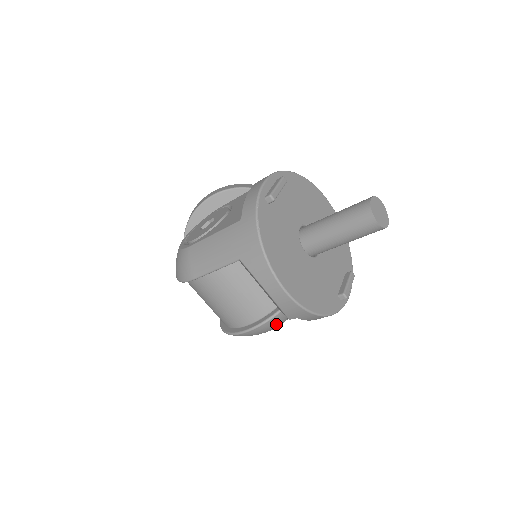
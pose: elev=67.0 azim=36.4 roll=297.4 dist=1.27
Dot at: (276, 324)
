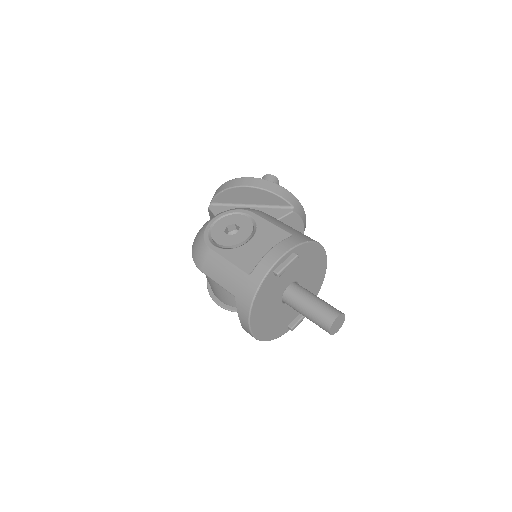
Dot at: occluded
